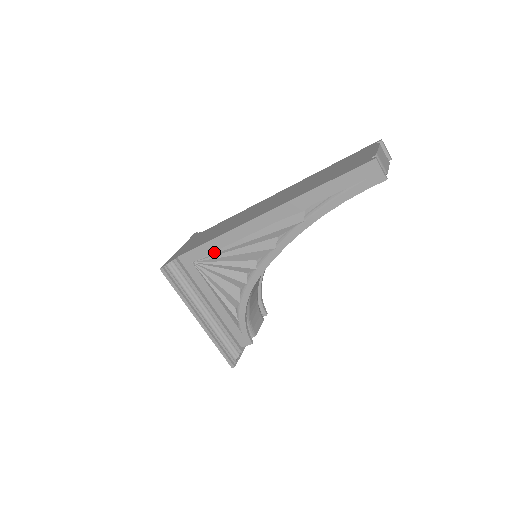
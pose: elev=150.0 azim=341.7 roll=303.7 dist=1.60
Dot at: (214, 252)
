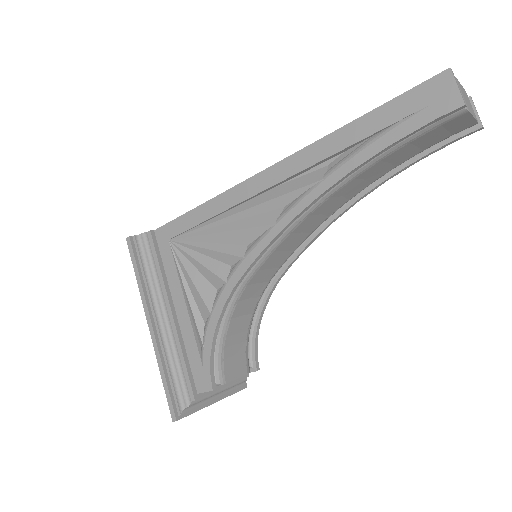
Dot at: (197, 226)
